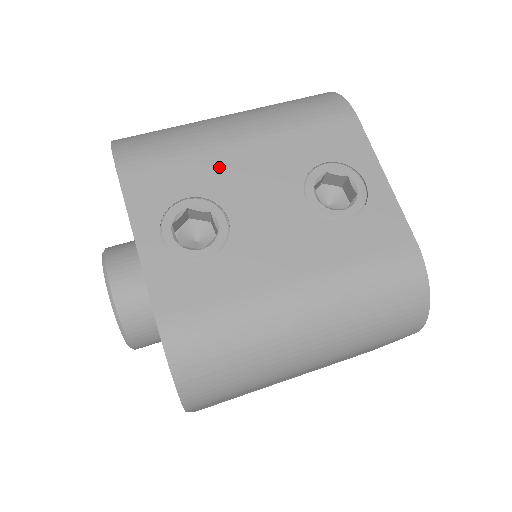
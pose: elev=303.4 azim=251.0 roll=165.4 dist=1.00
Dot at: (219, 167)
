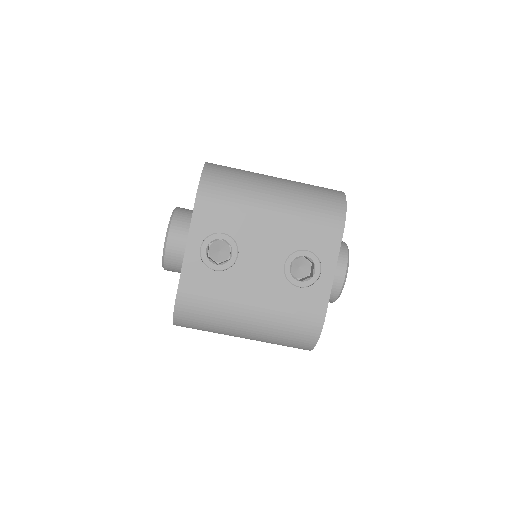
Dot at: (250, 224)
